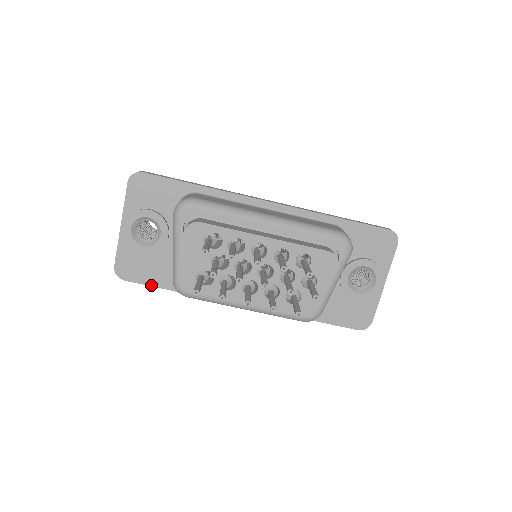
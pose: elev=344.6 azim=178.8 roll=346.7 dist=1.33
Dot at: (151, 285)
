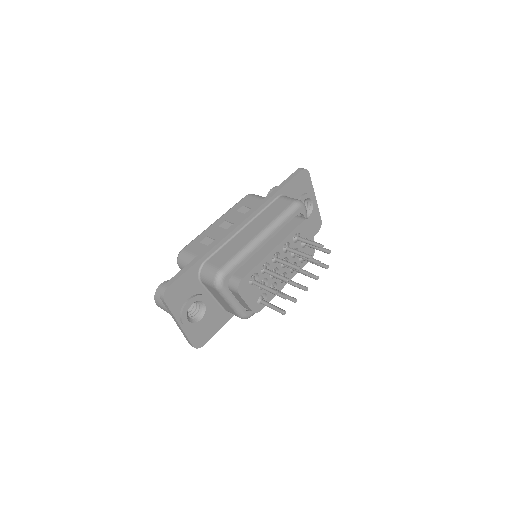
Dot at: (217, 331)
